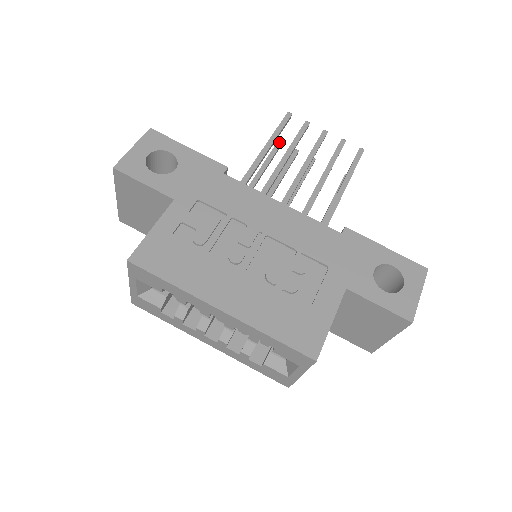
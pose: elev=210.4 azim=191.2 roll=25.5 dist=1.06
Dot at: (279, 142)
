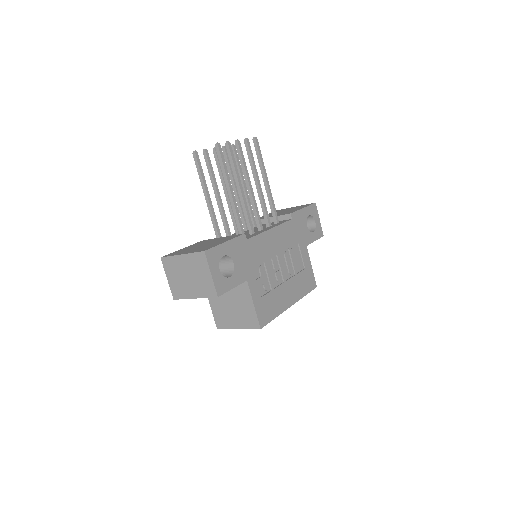
Dot at: (196, 153)
